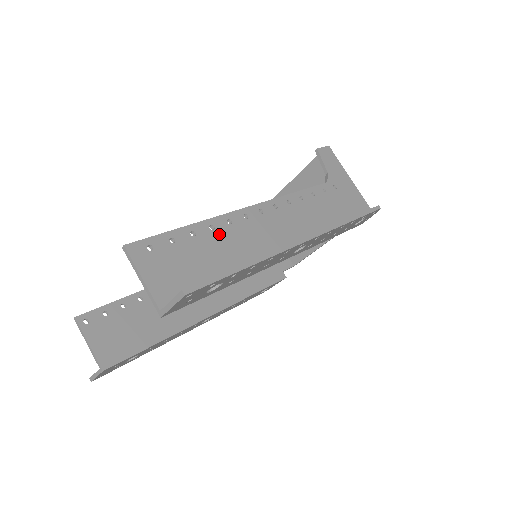
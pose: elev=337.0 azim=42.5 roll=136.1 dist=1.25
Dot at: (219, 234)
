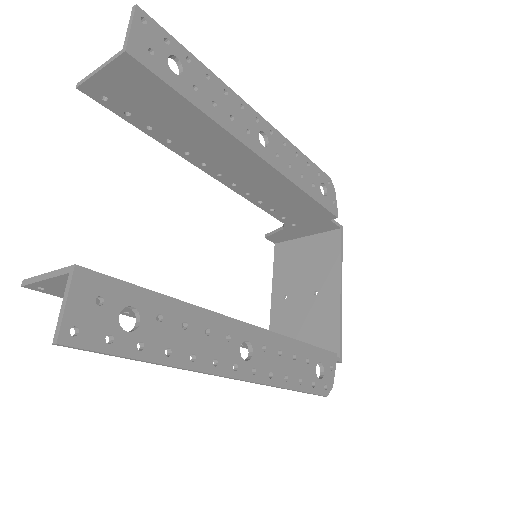
Dot at: (178, 136)
